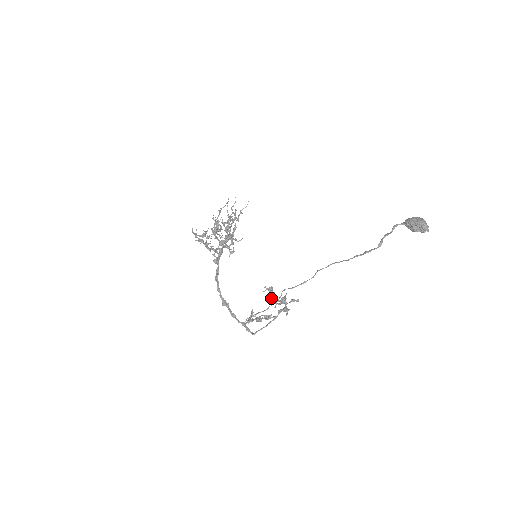
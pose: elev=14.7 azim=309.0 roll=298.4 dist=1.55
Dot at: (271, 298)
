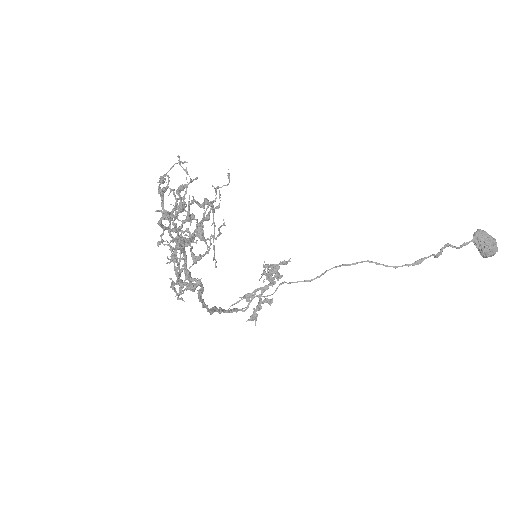
Dot at: occluded
